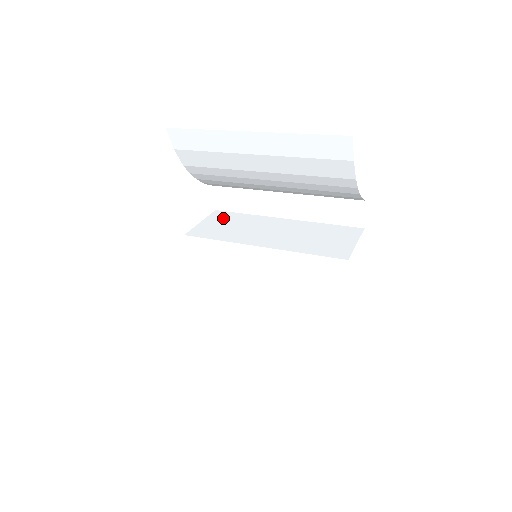
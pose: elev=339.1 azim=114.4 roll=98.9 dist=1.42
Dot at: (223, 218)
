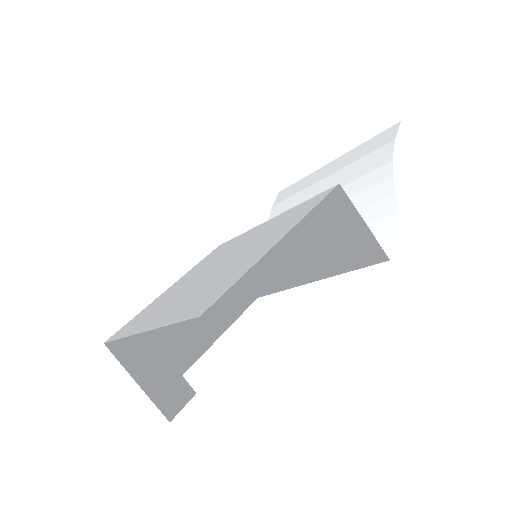
Dot at: (258, 280)
